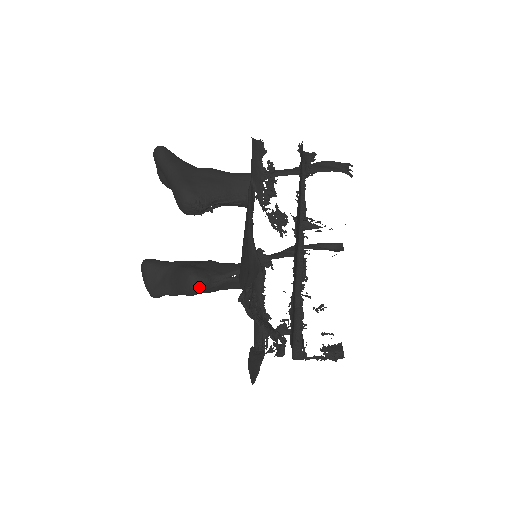
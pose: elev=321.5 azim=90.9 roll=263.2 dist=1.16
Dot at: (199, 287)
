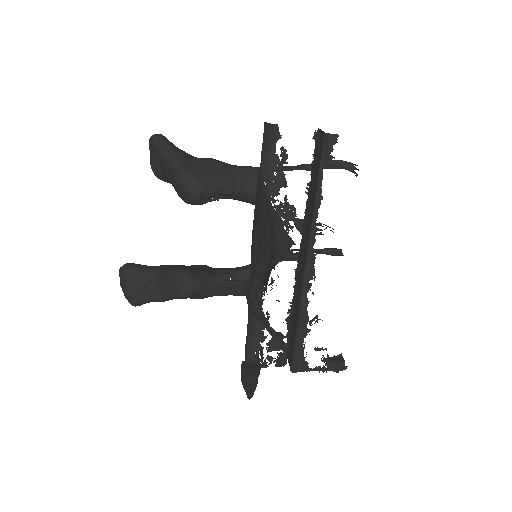
Dot at: (194, 288)
